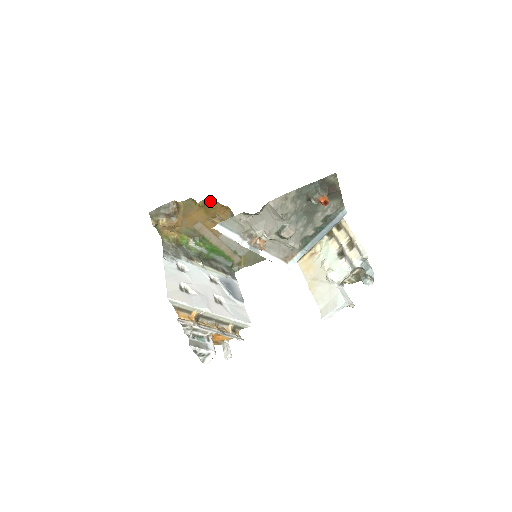
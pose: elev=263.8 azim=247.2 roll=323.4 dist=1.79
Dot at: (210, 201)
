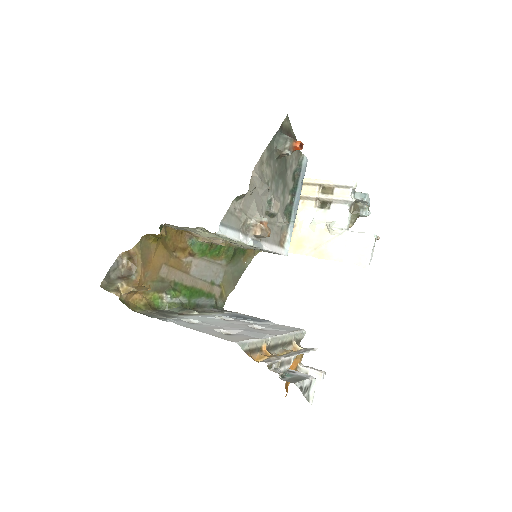
Dot at: occluded
